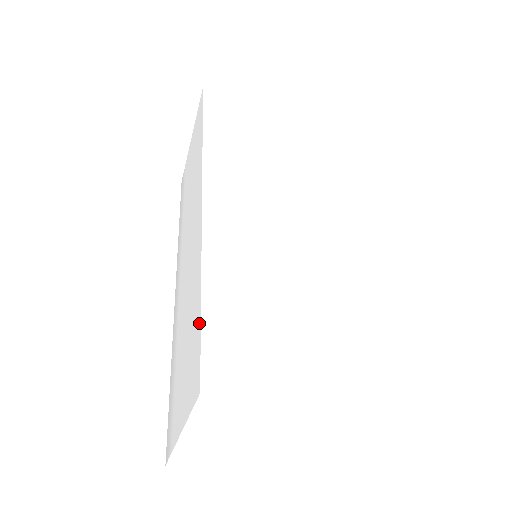
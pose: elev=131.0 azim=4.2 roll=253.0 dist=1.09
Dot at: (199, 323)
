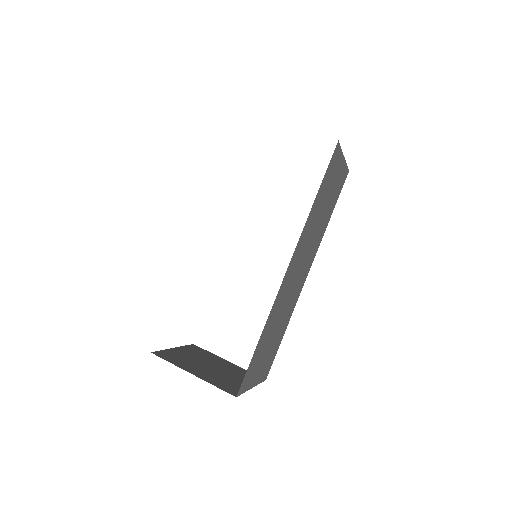
Dot at: occluded
